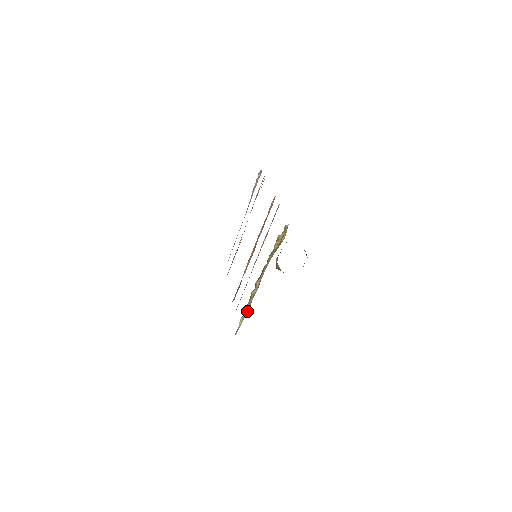
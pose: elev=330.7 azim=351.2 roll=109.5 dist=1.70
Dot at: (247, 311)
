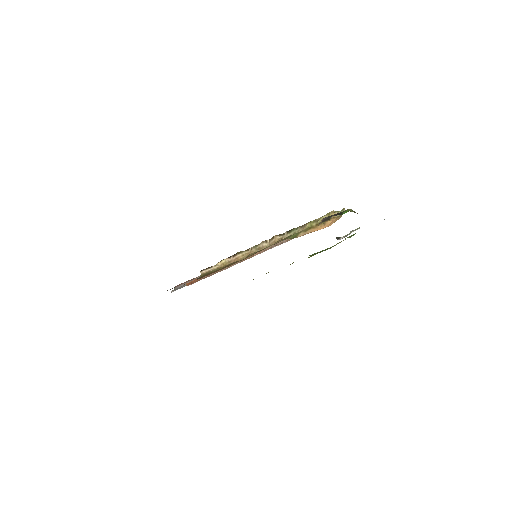
Dot at: (236, 260)
